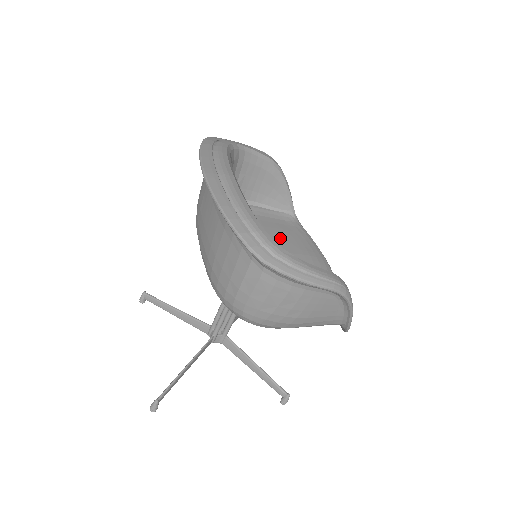
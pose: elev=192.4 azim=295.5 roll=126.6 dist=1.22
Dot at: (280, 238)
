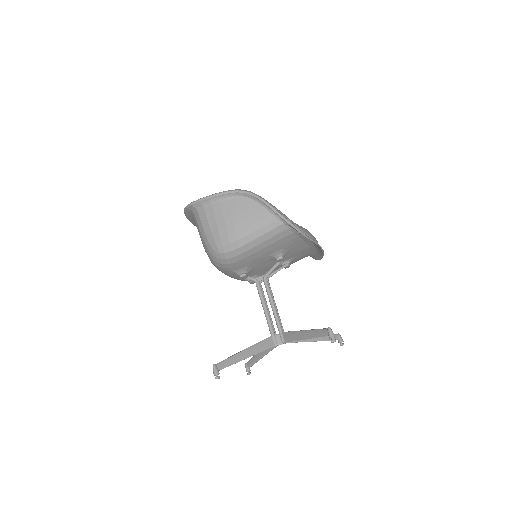
Dot at: occluded
